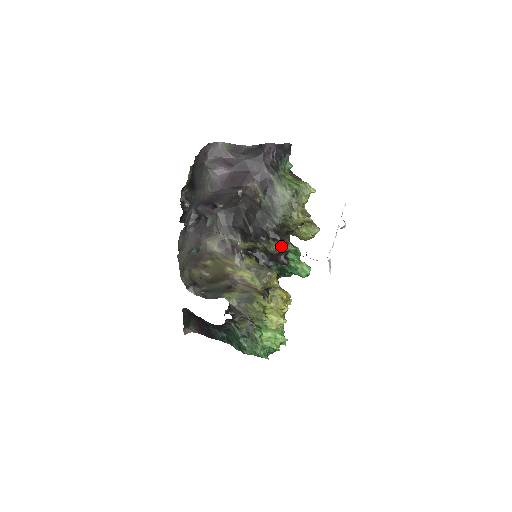
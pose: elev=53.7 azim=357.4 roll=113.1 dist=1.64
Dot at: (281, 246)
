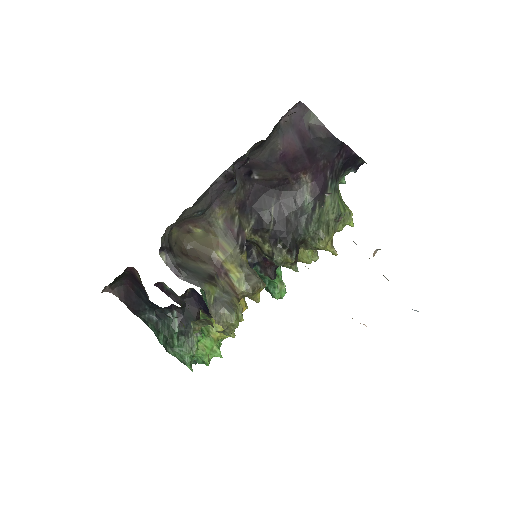
Dot at: (290, 262)
